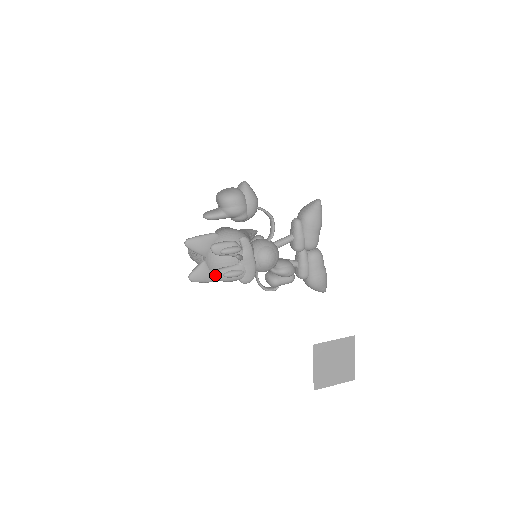
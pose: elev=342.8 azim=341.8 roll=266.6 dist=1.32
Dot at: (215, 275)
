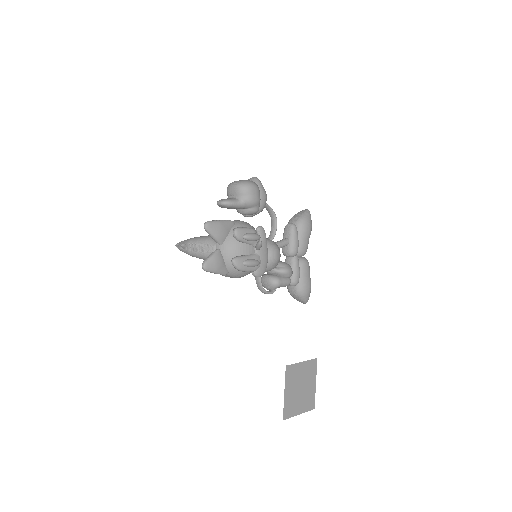
Dot at: (235, 262)
